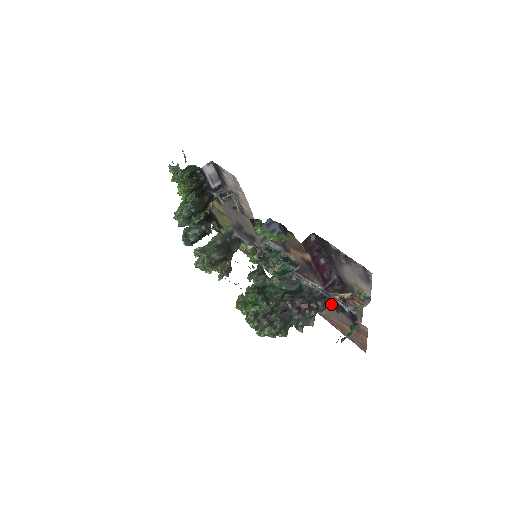
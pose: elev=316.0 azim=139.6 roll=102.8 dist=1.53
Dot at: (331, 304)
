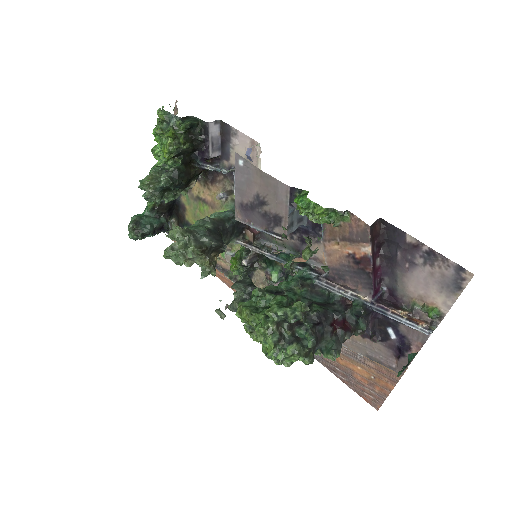
Dot at: (371, 327)
